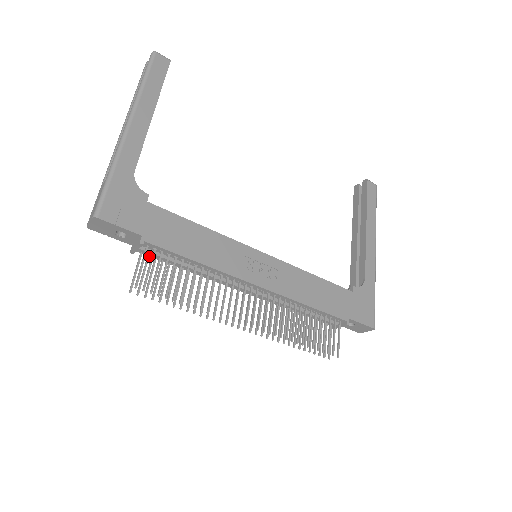
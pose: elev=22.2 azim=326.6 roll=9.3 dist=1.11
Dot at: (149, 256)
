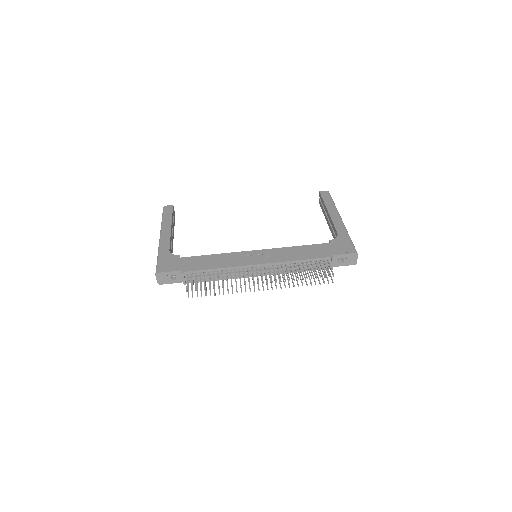
Dot at: (193, 281)
